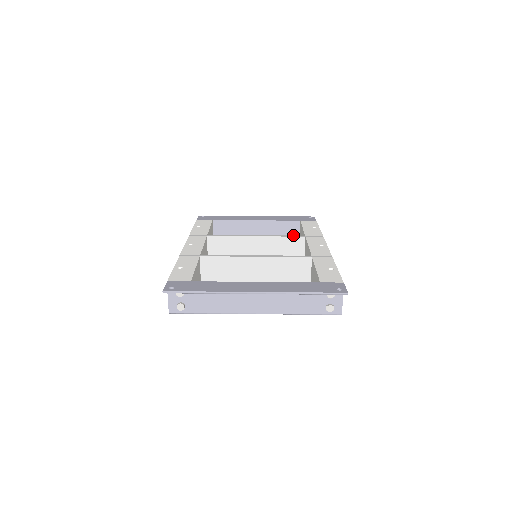
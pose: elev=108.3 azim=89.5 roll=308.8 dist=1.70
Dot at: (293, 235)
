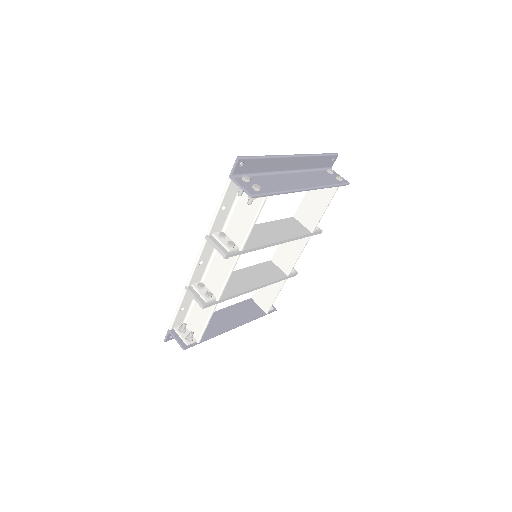
Dot at: occluded
